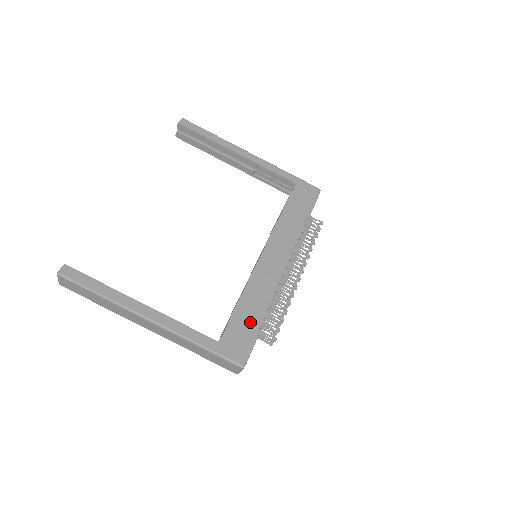
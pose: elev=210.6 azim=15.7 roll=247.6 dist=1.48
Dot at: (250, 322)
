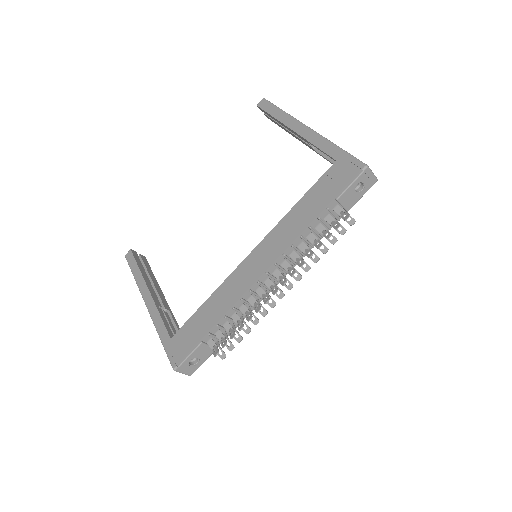
Dot at: (200, 328)
